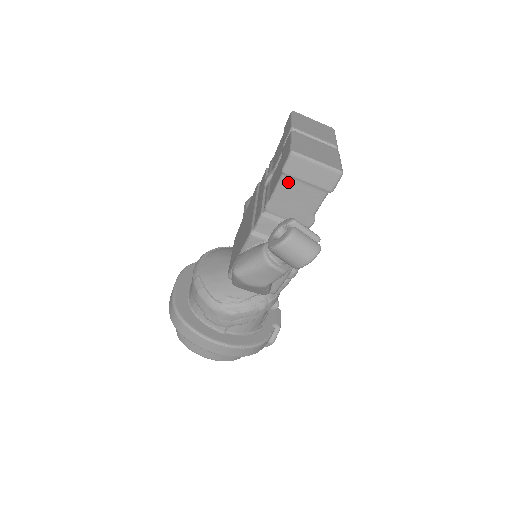
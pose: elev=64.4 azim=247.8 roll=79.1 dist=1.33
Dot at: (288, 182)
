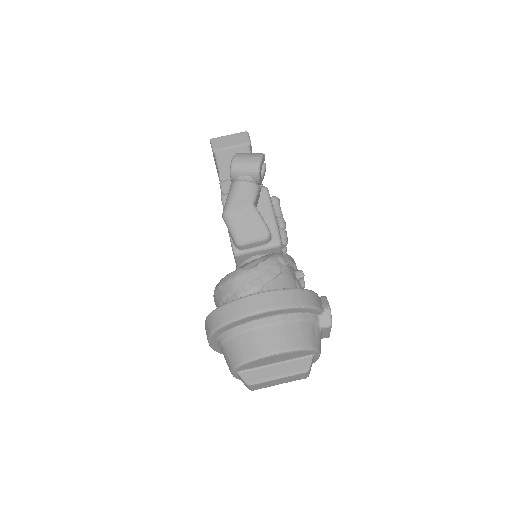
Dot at: (221, 154)
